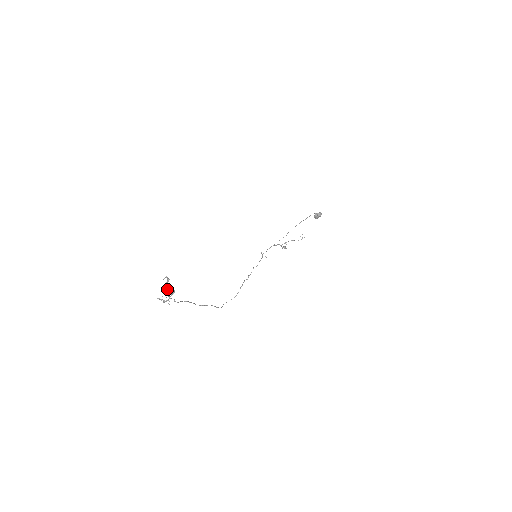
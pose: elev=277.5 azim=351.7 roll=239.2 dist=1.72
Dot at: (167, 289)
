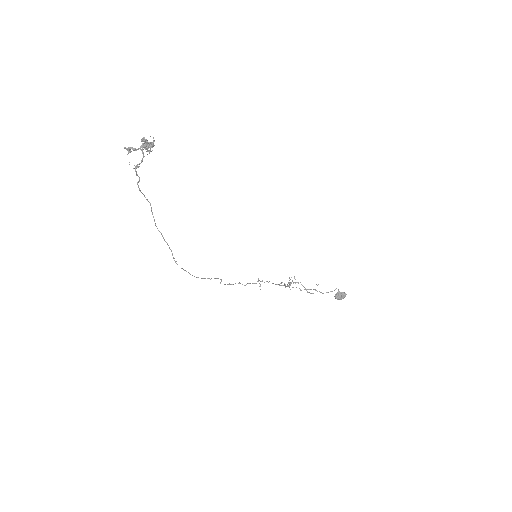
Dot at: (145, 142)
